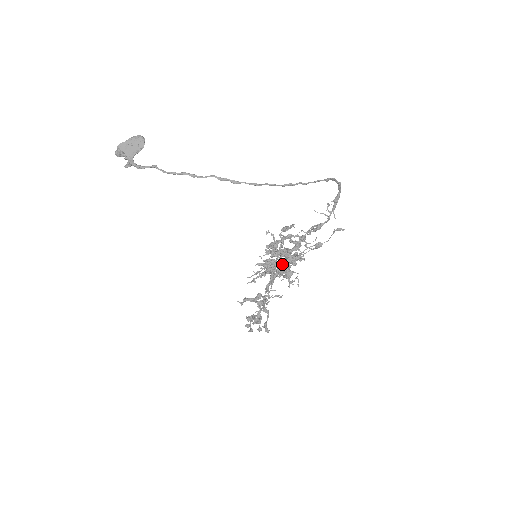
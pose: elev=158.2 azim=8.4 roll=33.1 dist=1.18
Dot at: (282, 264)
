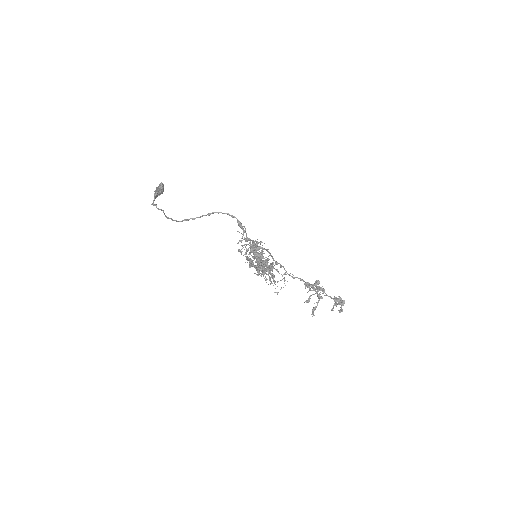
Dot at: occluded
